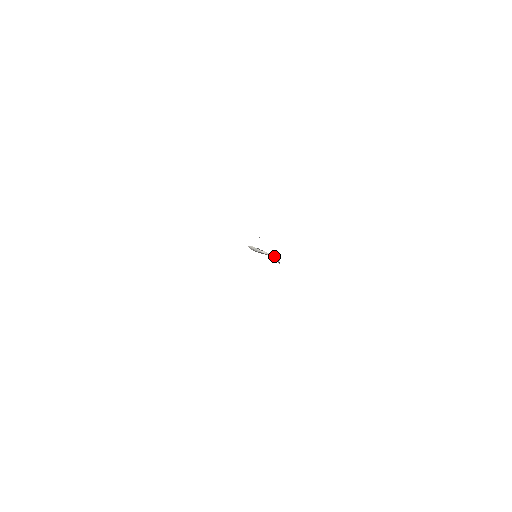
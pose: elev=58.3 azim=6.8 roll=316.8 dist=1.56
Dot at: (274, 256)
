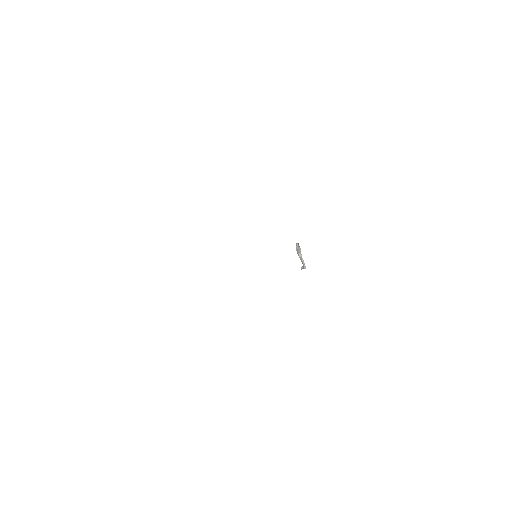
Dot at: (303, 263)
